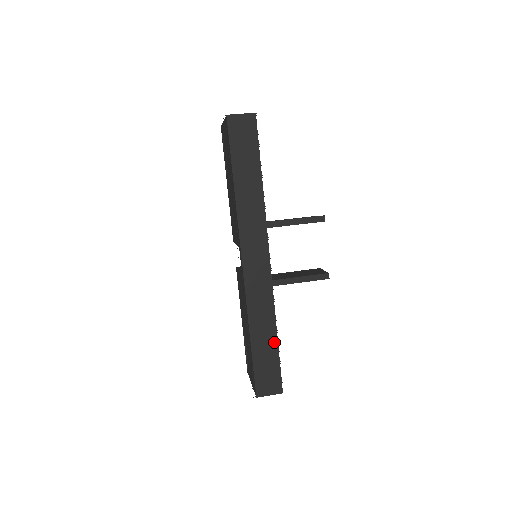
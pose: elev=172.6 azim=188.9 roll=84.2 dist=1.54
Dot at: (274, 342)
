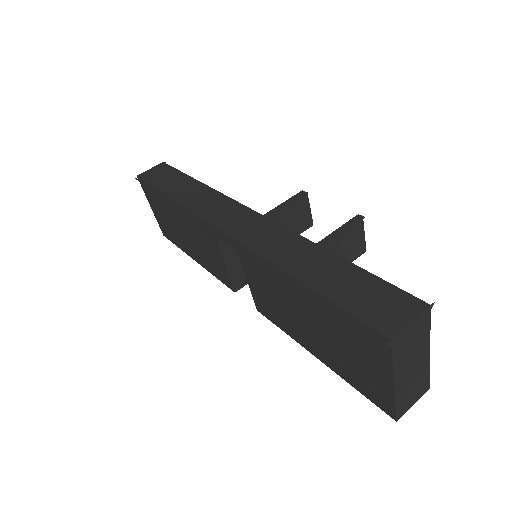
Dot at: (338, 262)
